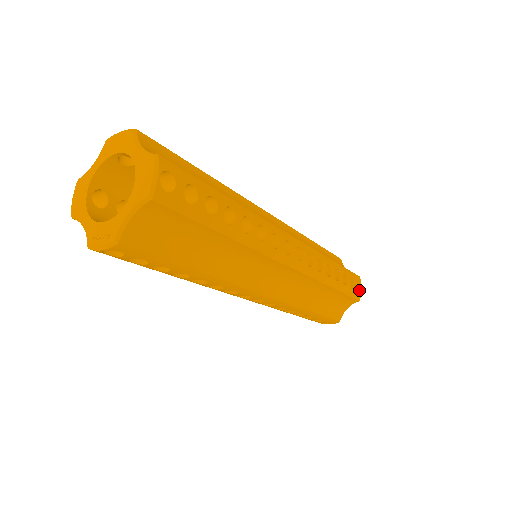
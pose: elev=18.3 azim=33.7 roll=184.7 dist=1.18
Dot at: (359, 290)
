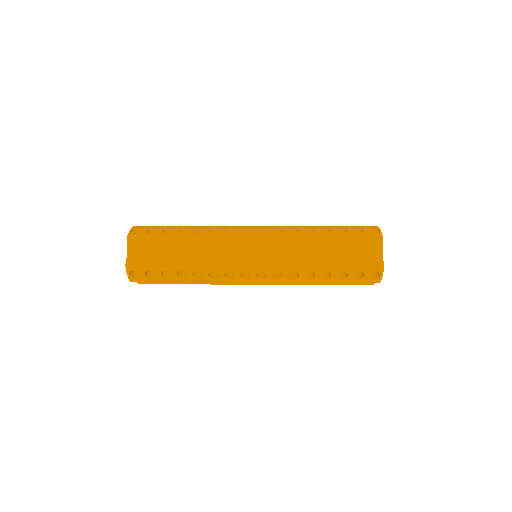
Dot at: (379, 276)
